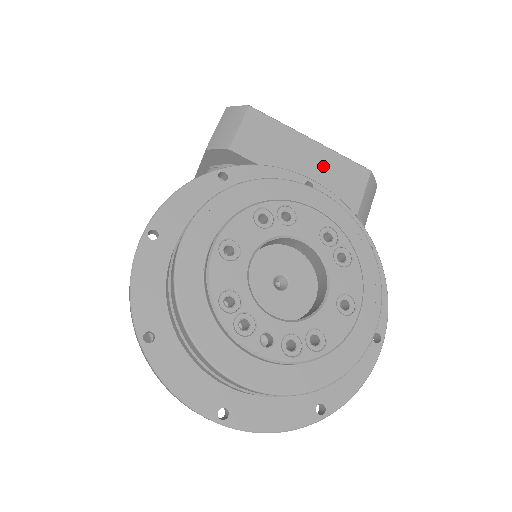
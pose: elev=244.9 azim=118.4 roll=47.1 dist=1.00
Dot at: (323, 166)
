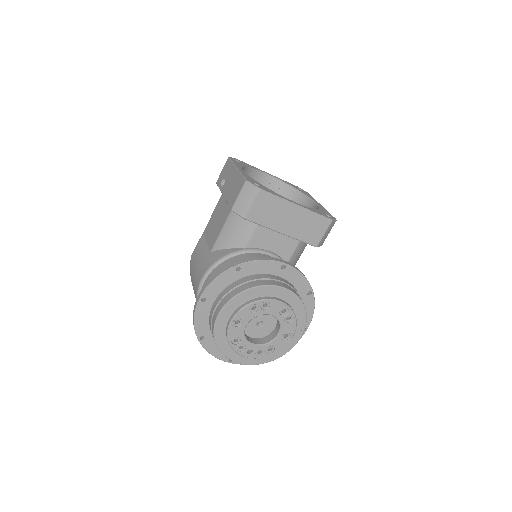
Dot at: (301, 222)
